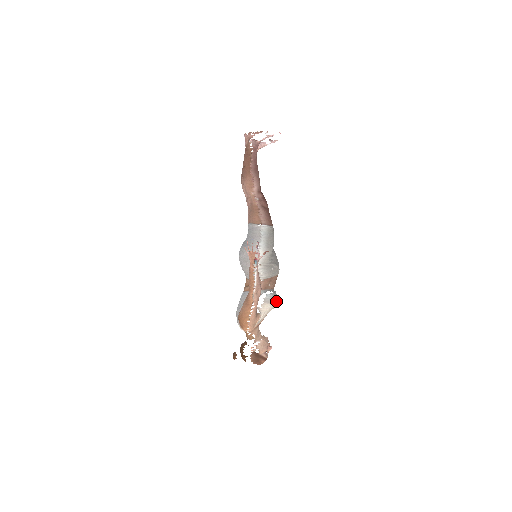
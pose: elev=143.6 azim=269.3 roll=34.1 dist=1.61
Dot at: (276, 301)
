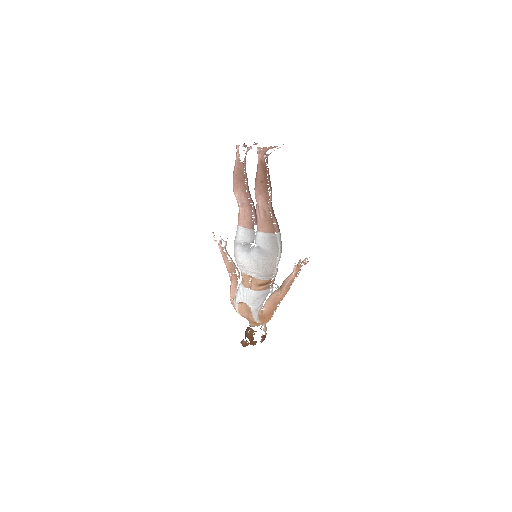
Dot at: occluded
